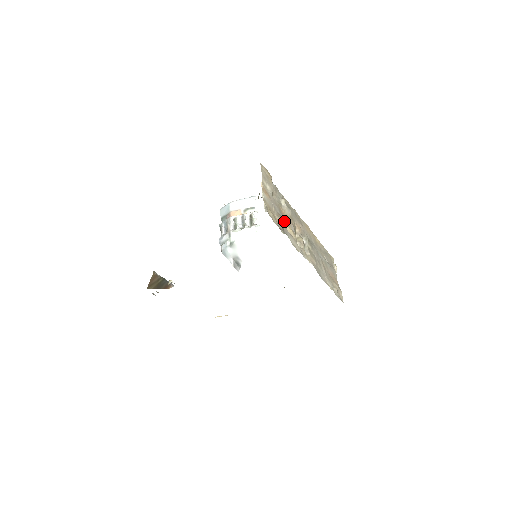
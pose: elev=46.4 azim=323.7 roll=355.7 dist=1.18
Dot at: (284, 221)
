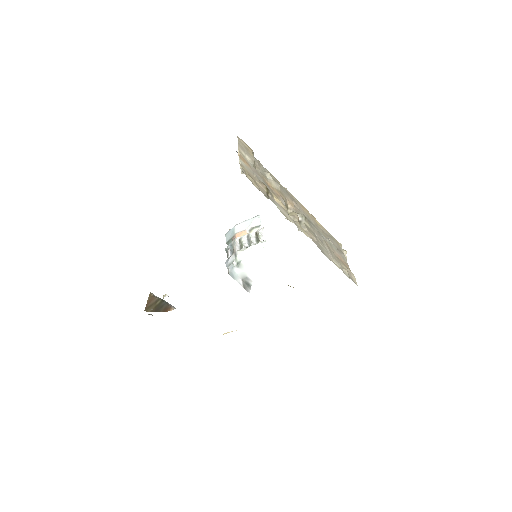
Dot at: (270, 191)
